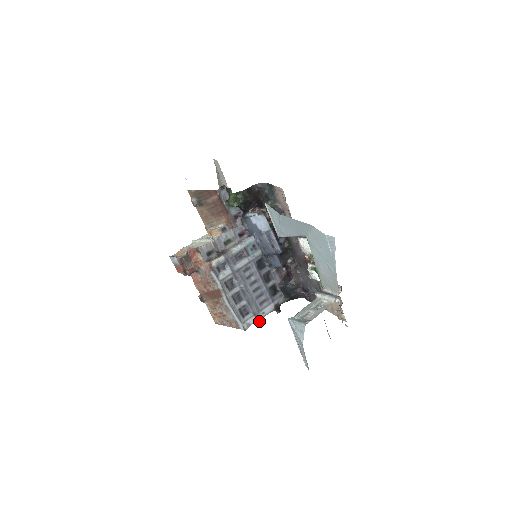
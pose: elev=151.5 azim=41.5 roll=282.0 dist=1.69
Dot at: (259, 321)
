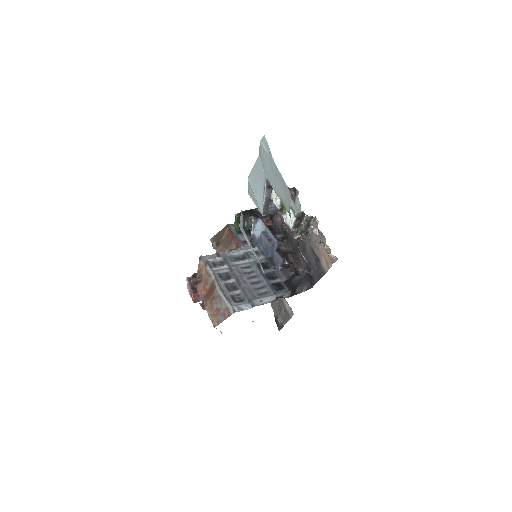
Dot at: (254, 306)
